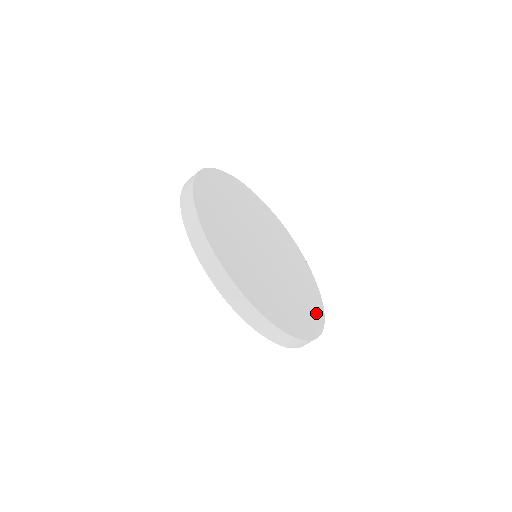
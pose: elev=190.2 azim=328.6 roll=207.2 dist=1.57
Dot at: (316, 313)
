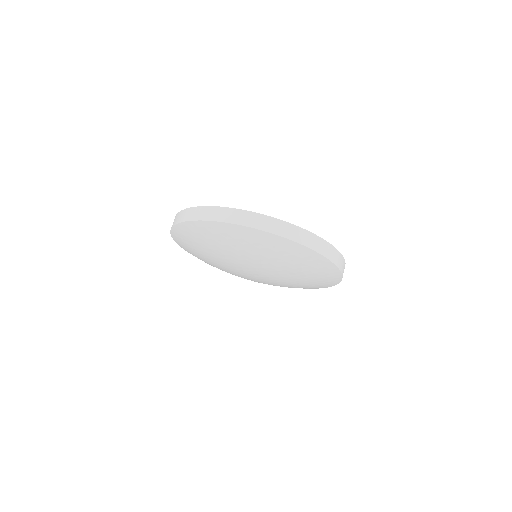
Dot at: occluded
